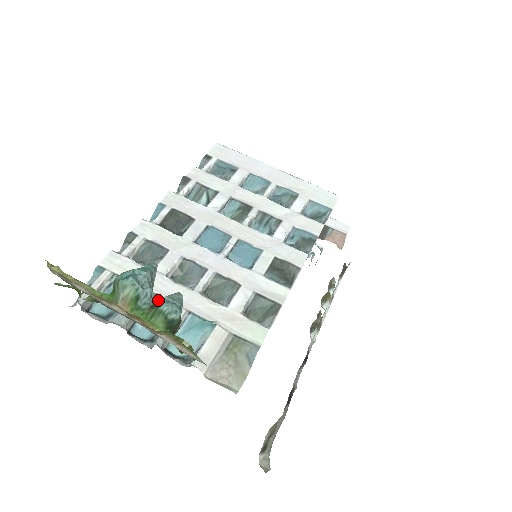
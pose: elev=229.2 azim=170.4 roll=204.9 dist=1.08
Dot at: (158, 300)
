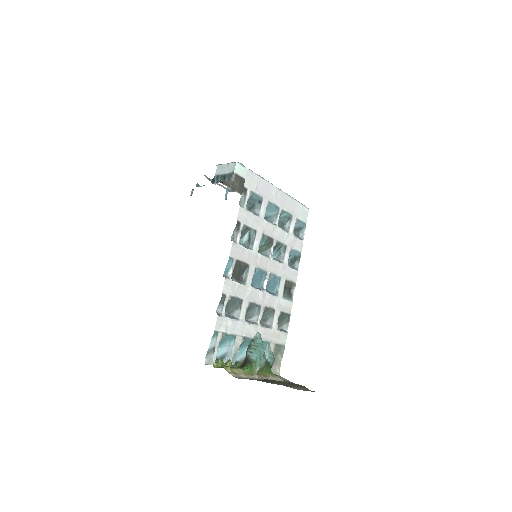
Dot at: occluded
